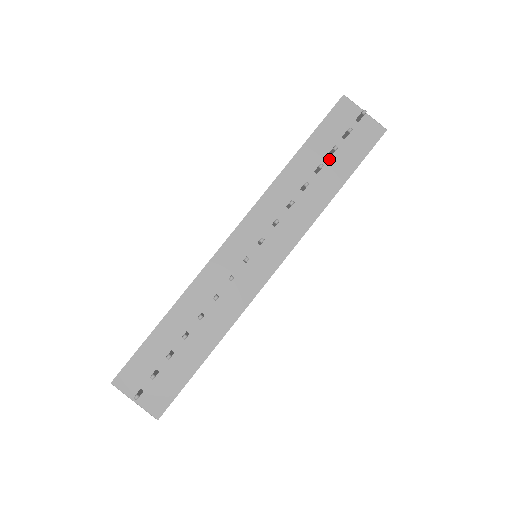
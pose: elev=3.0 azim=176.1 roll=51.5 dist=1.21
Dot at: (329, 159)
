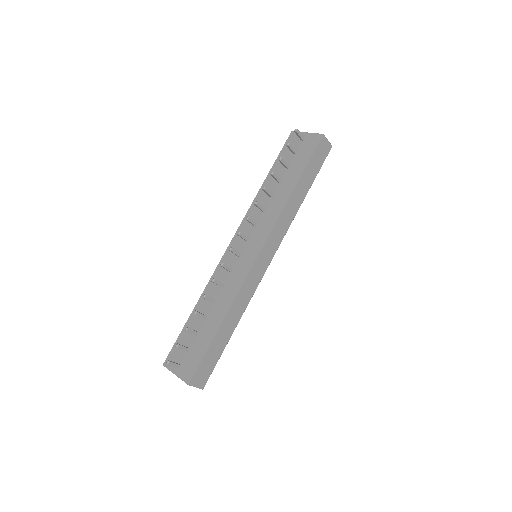
Dot at: (287, 171)
